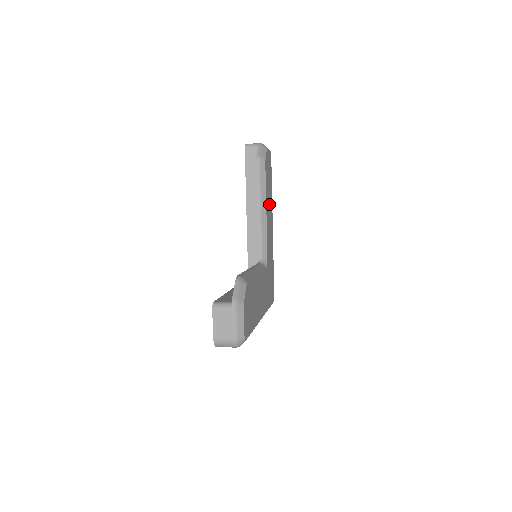
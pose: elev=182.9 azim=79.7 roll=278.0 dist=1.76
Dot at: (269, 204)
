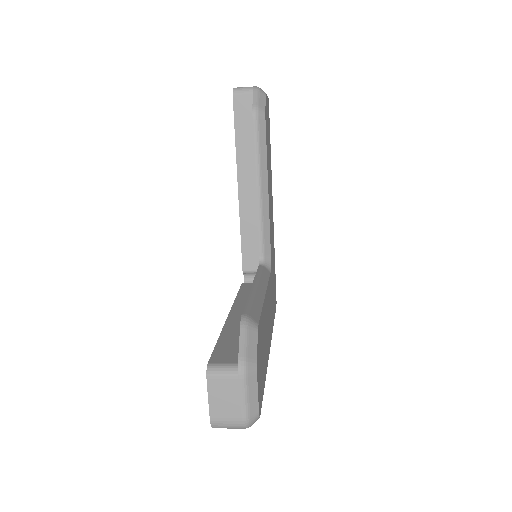
Dot at: (269, 176)
